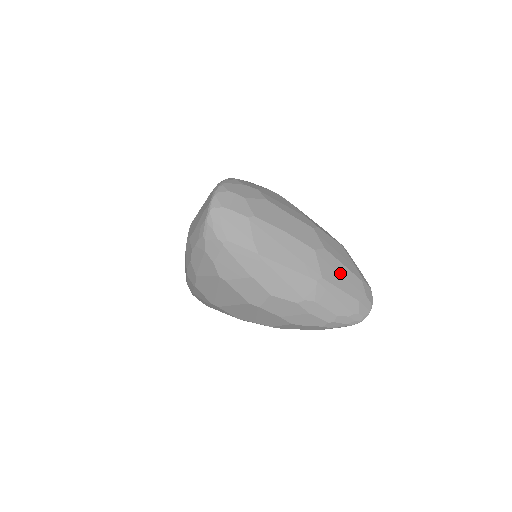
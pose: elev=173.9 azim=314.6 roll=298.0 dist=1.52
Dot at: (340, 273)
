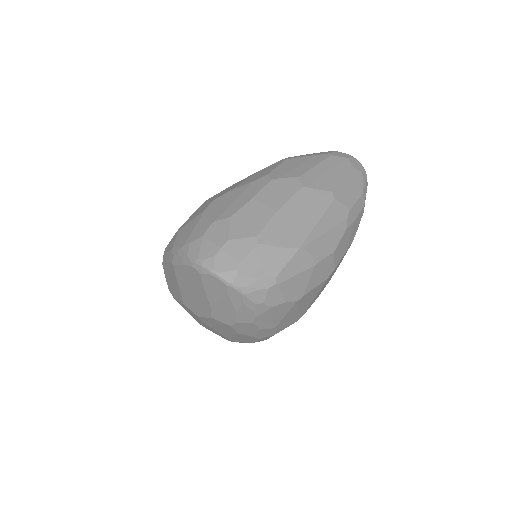
Dot at: (325, 173)
